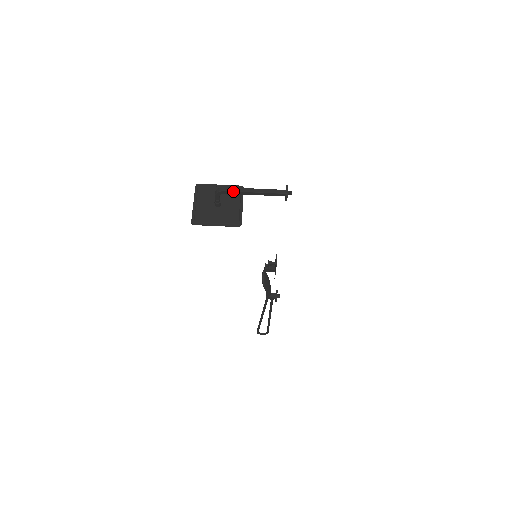
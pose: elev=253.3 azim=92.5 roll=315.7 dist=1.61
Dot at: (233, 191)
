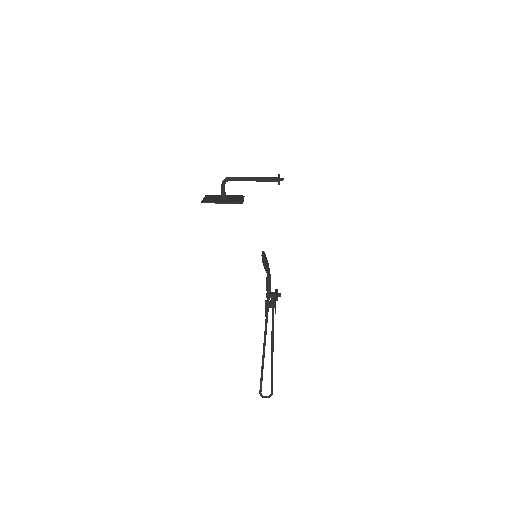
Dot at: (236, 177)
